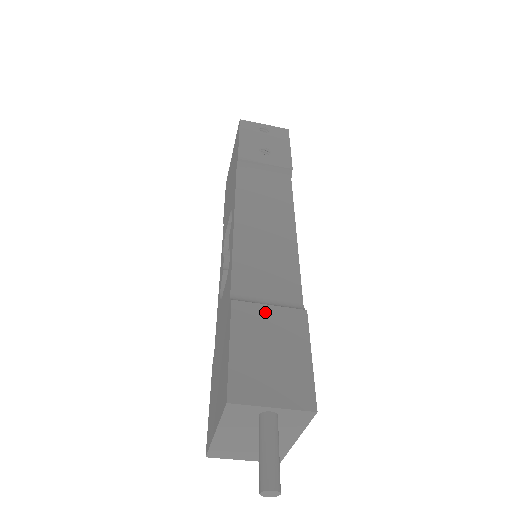
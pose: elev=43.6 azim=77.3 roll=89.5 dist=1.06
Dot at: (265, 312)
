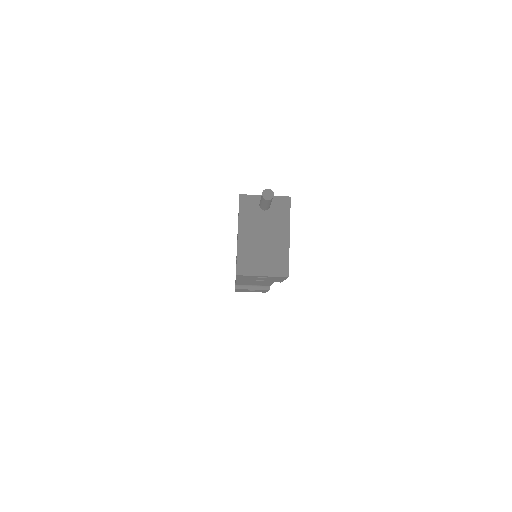
Dot at: occluded
